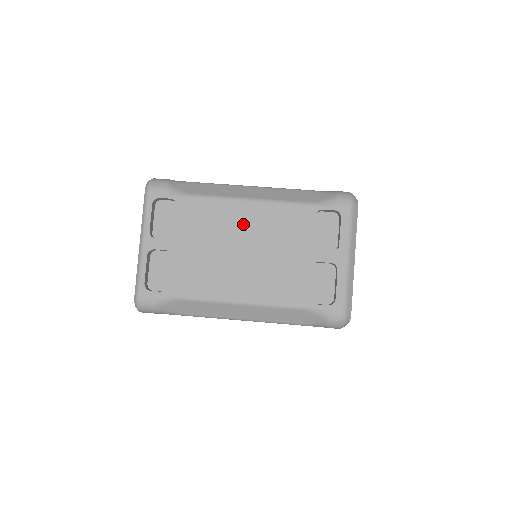
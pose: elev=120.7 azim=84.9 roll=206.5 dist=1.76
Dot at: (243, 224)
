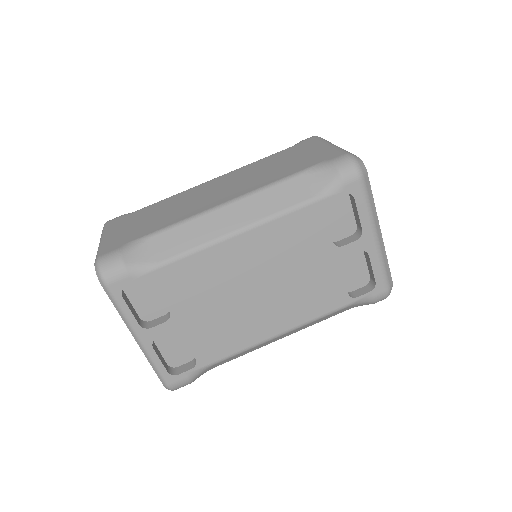
Dot at: (244, 263)
